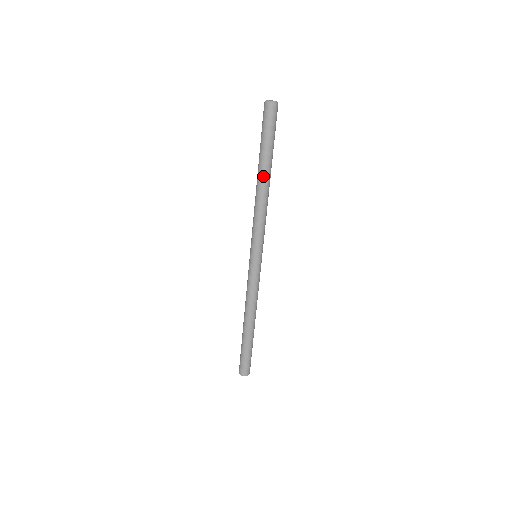
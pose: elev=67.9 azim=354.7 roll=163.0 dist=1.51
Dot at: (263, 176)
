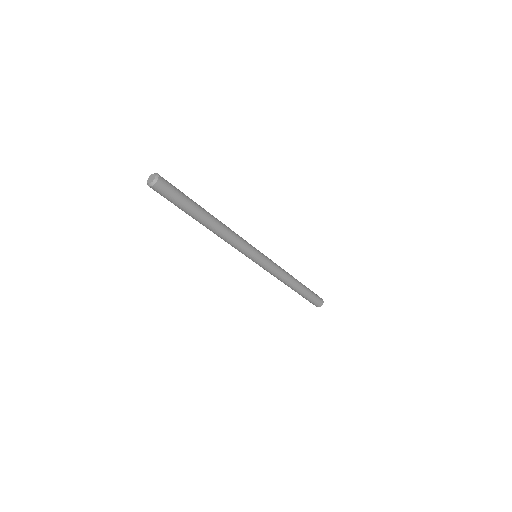
Dot at: (200, 223)
